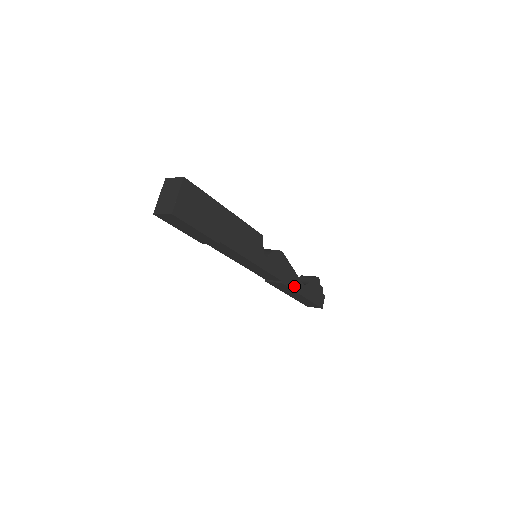
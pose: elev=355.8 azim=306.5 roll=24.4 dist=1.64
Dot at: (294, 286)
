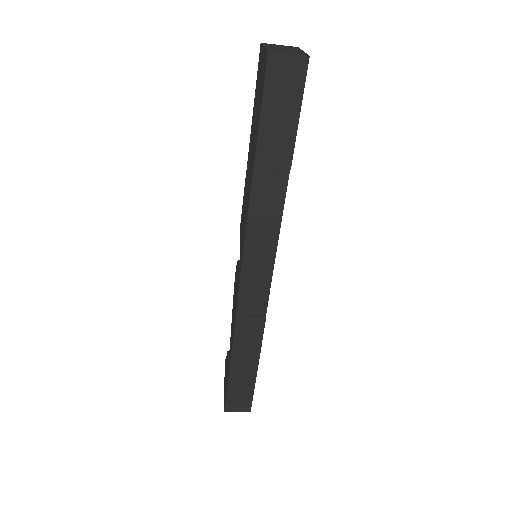
Dot at: occluded
